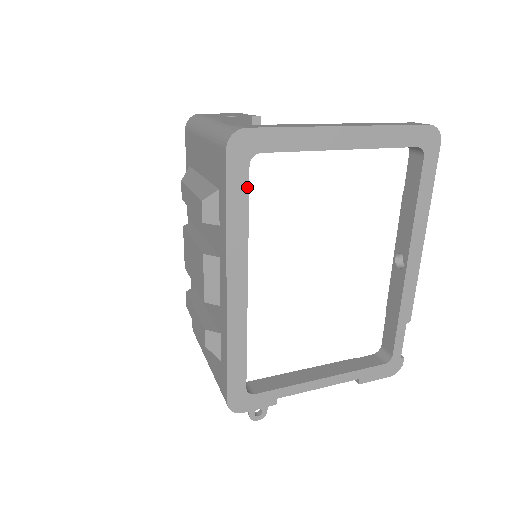
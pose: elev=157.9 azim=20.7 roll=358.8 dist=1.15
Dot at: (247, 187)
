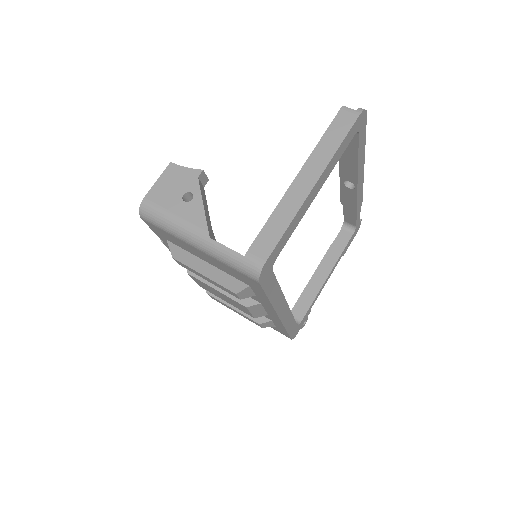
Dot at: (274, 278)
